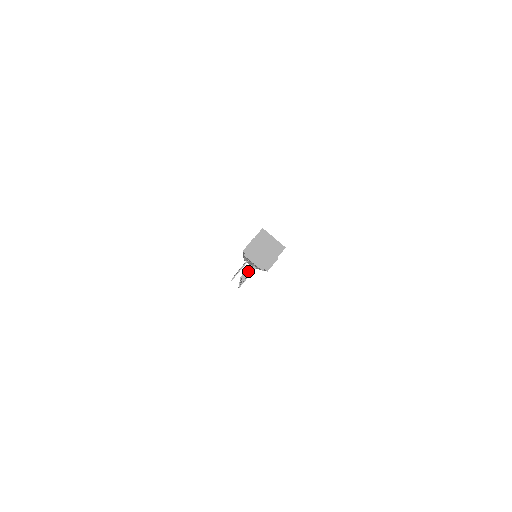
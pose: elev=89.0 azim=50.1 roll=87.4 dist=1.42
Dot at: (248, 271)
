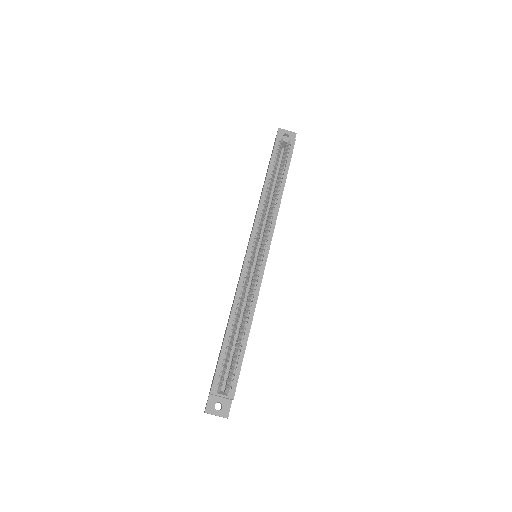
Dot at: occluded
